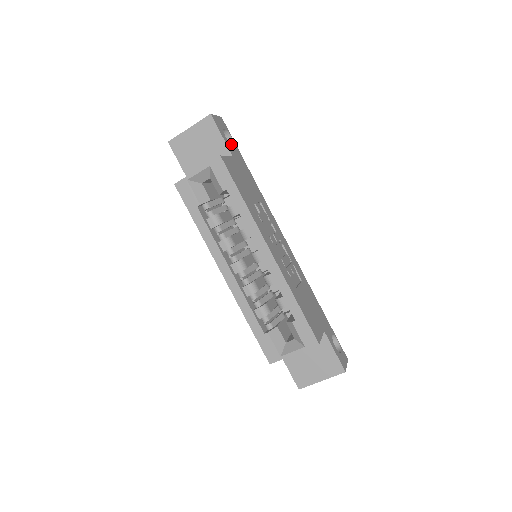
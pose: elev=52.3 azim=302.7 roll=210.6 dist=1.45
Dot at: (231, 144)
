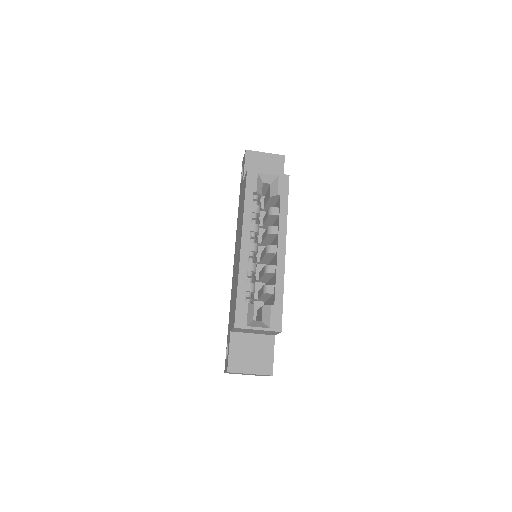
Dot at: occluded
